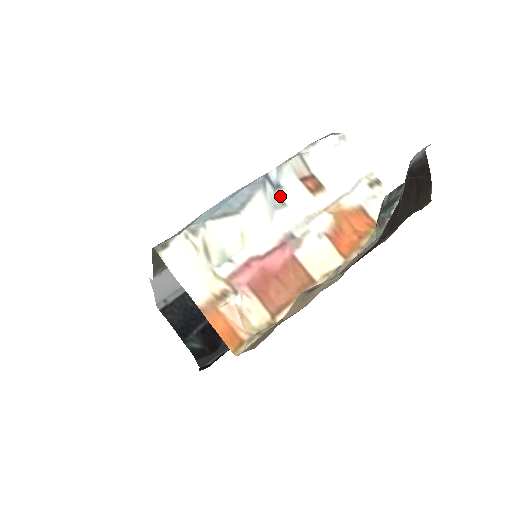
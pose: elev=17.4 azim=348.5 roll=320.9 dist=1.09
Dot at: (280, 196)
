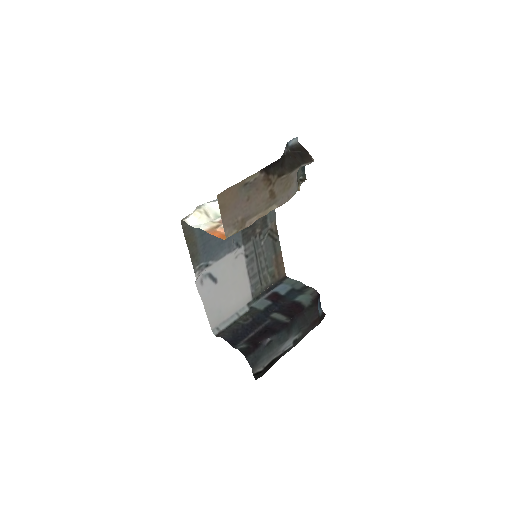
Dot at: occluded
